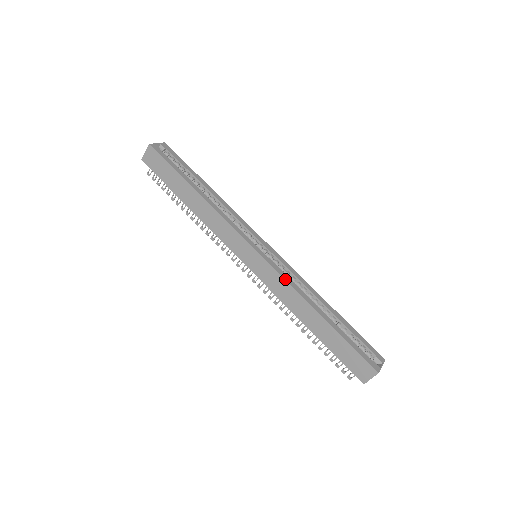
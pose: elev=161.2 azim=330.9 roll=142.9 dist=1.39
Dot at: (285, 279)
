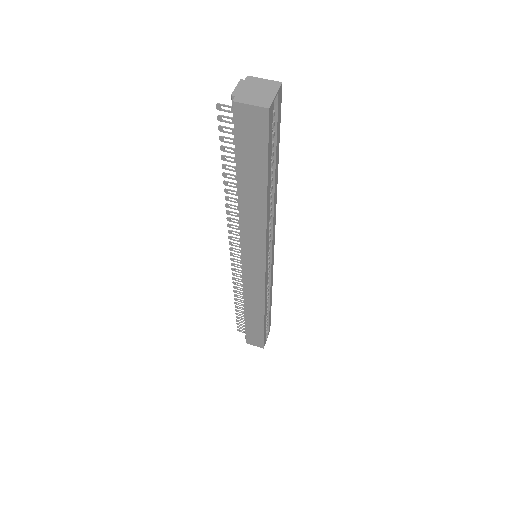
Dot at: (265, 294)
